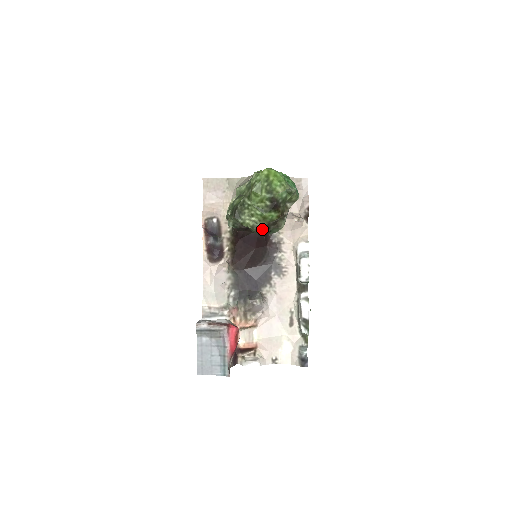
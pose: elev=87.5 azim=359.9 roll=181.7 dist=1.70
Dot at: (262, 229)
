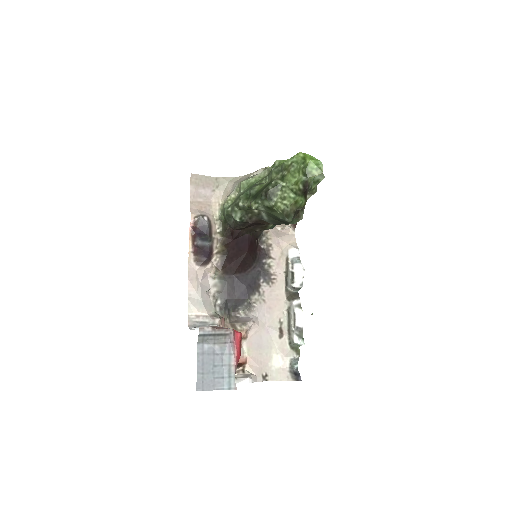
Dot at: (291, 215)
